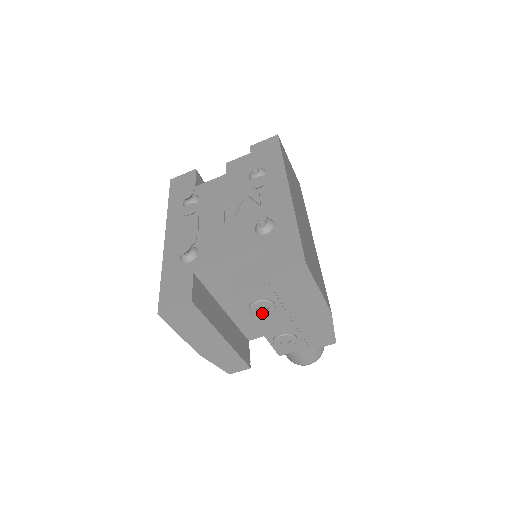
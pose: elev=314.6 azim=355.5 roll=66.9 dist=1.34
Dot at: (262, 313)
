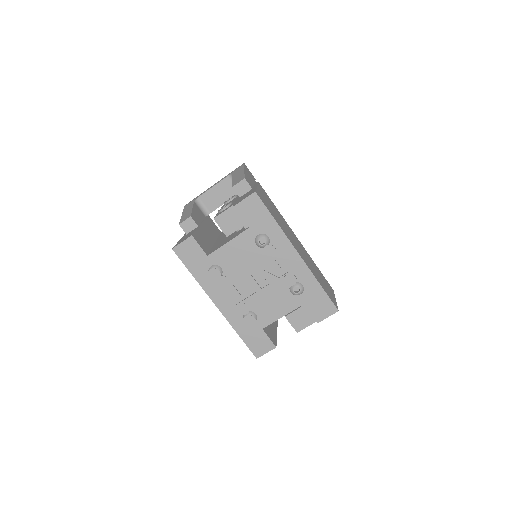
Dot at: occluded
